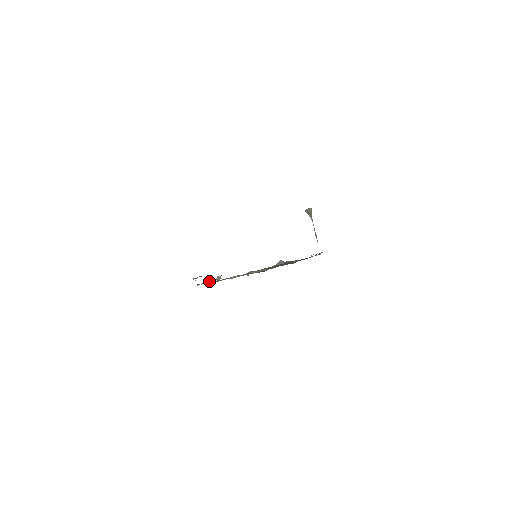
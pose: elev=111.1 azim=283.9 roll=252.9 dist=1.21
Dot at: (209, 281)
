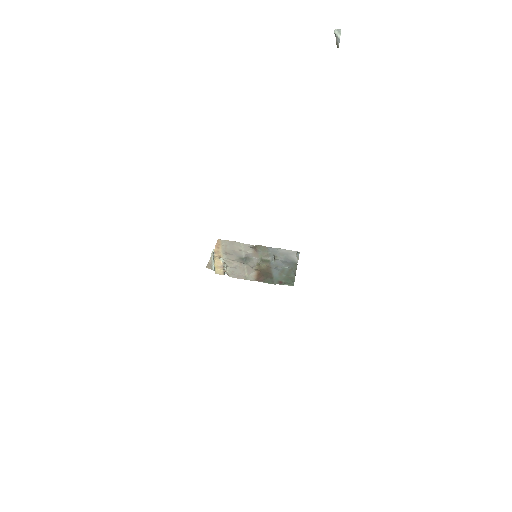
Dot at: (220, 263)
